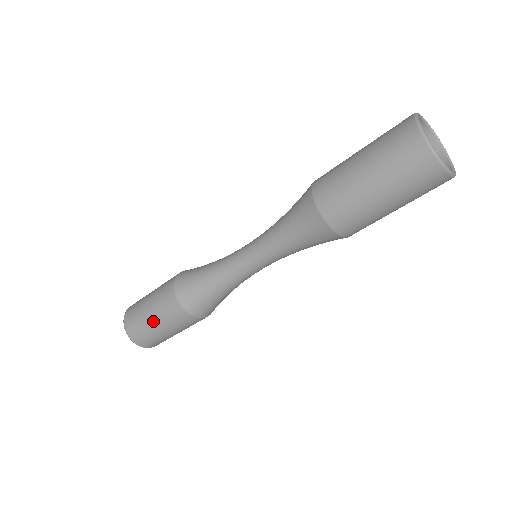
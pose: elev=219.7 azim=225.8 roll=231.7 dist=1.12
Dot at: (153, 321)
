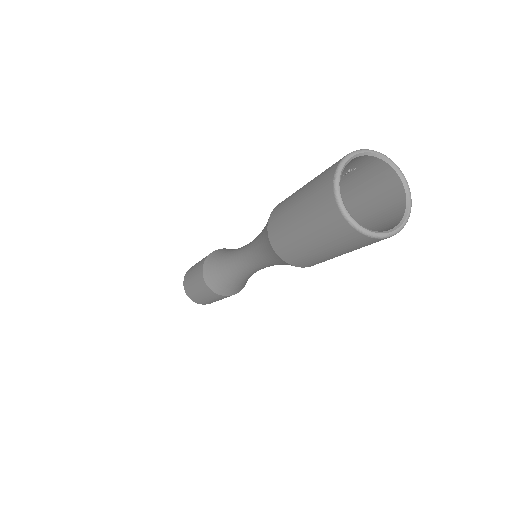
Dot at: (193, 283)
